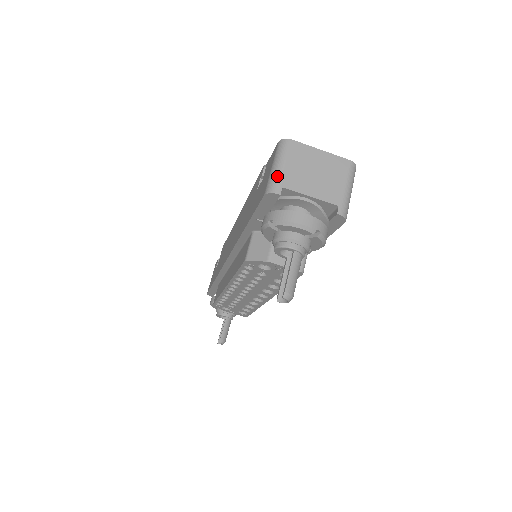
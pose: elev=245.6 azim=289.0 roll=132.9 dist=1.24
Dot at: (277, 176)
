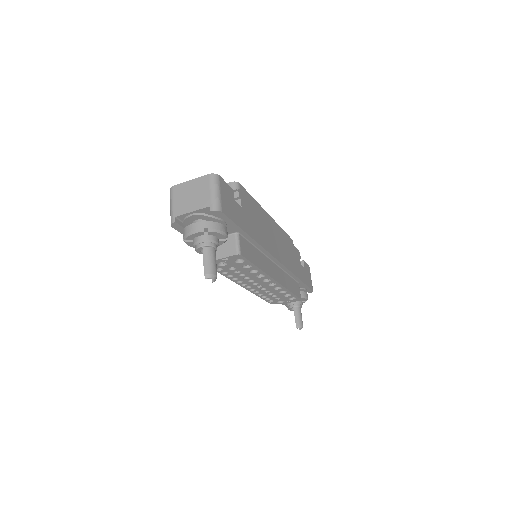
Dot at: (171, 212)
